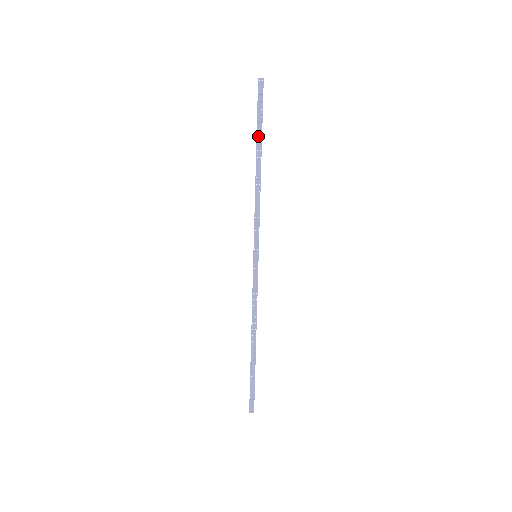
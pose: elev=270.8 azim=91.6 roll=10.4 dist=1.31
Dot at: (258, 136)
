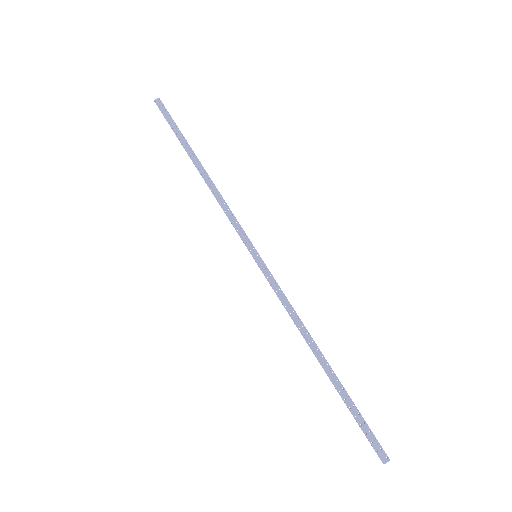
Dot at: (183, 144)
